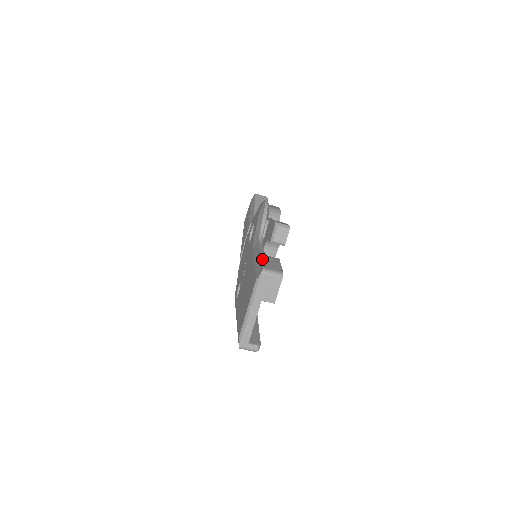
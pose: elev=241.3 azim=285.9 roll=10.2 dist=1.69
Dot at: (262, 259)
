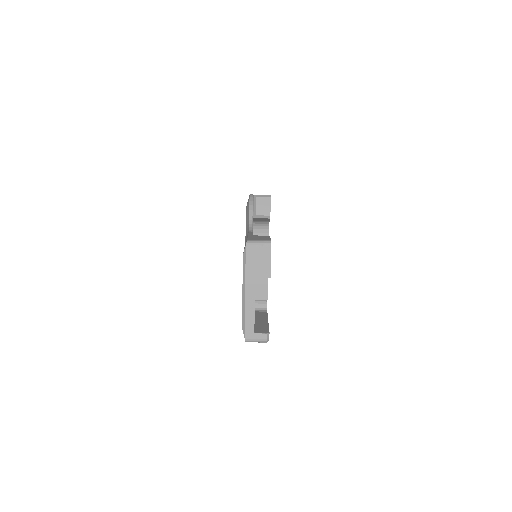
Dot at: (248, 237)
